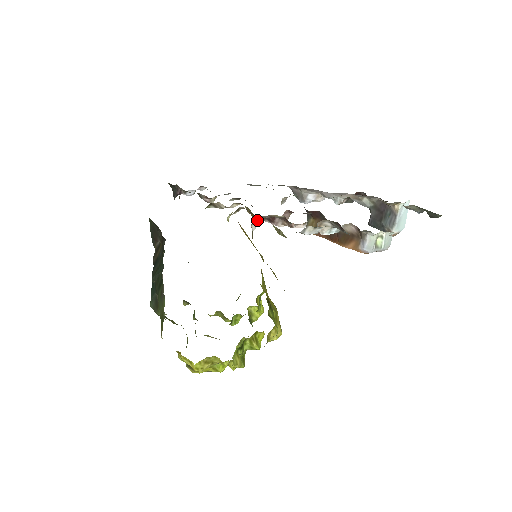
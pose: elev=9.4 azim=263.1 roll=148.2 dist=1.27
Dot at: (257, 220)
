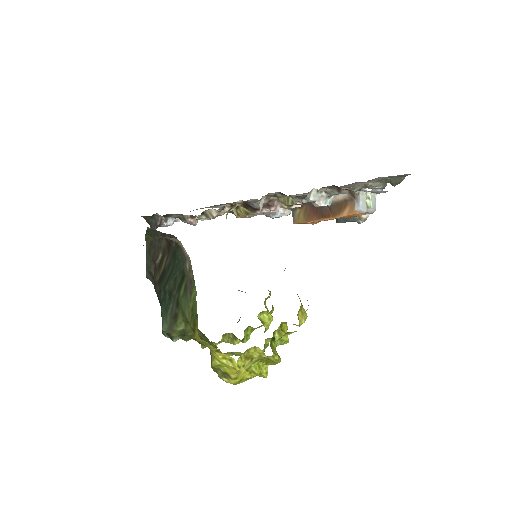
Dot at: (262, 199)
